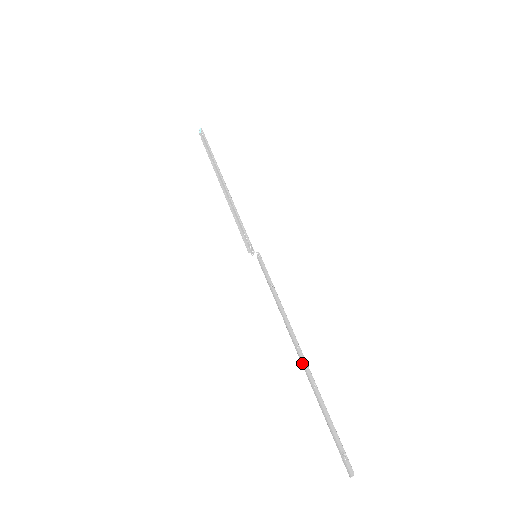
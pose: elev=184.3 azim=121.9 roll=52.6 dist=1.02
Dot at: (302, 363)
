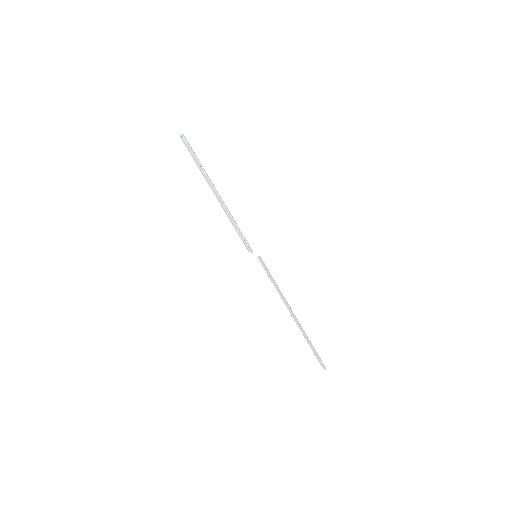
Dot at: (295, 321)
